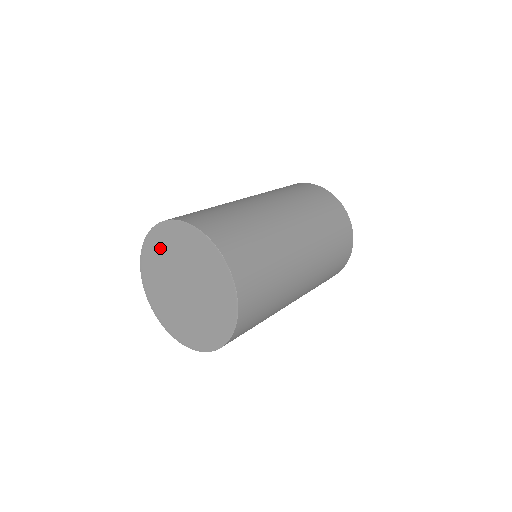
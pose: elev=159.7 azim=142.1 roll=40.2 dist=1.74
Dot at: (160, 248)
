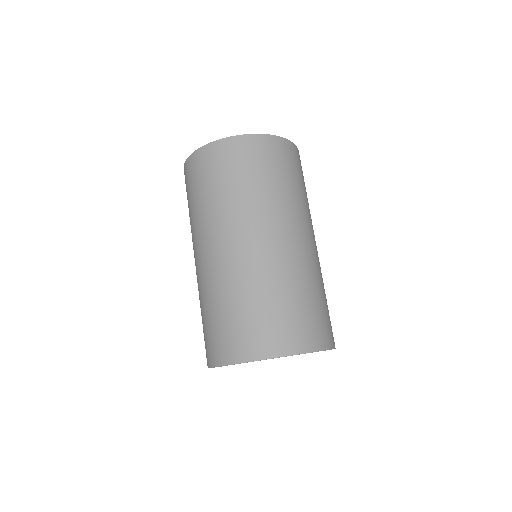
Dot at: occluded
